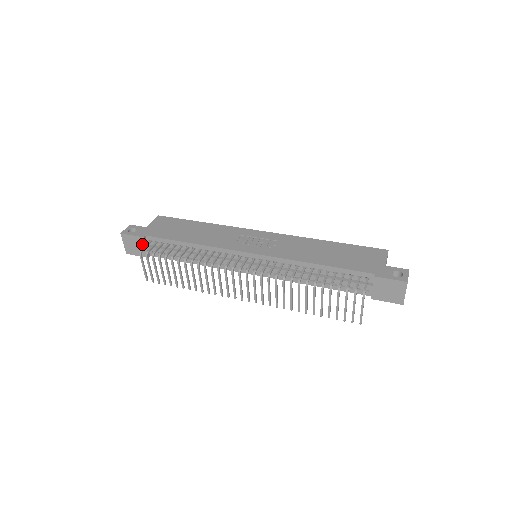
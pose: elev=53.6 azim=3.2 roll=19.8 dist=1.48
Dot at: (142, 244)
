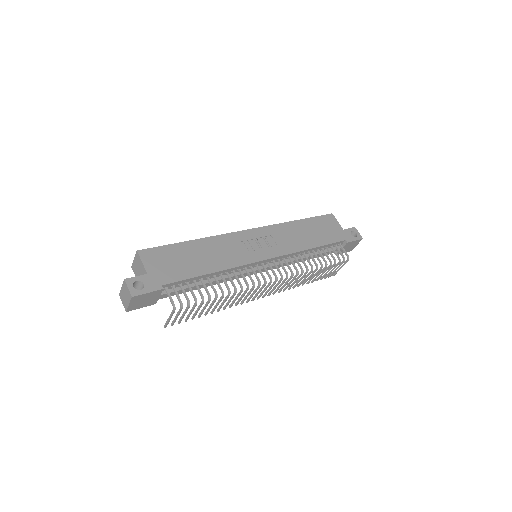
Dot at: (156, 295)
